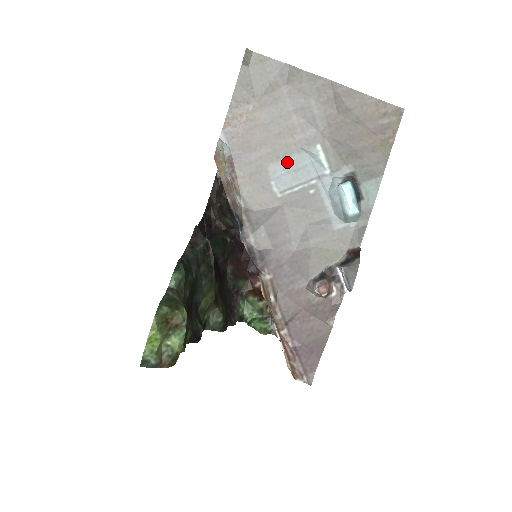
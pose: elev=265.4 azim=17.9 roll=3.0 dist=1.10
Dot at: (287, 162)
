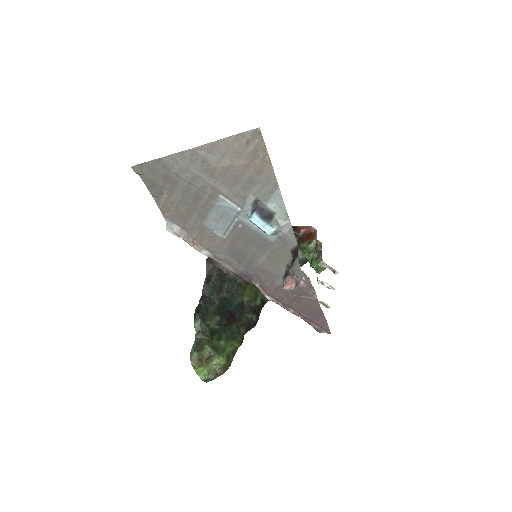
Dot at: (212, 216)
